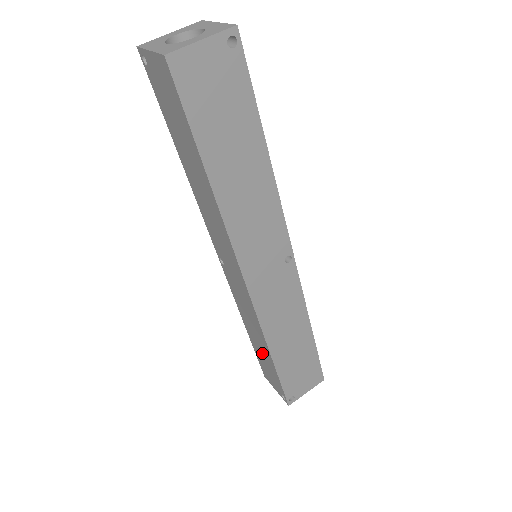
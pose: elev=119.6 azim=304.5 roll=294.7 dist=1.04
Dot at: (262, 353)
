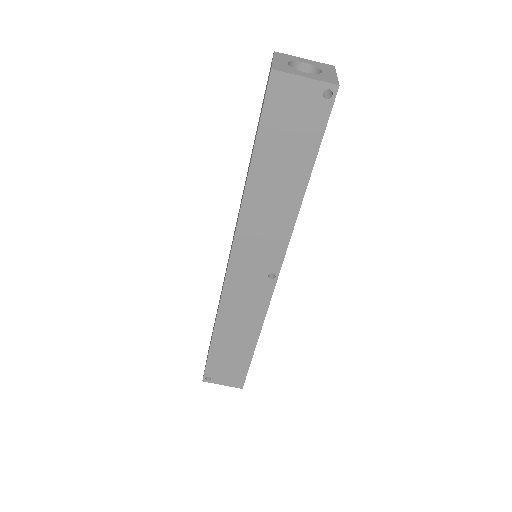
Dot at: occluded
